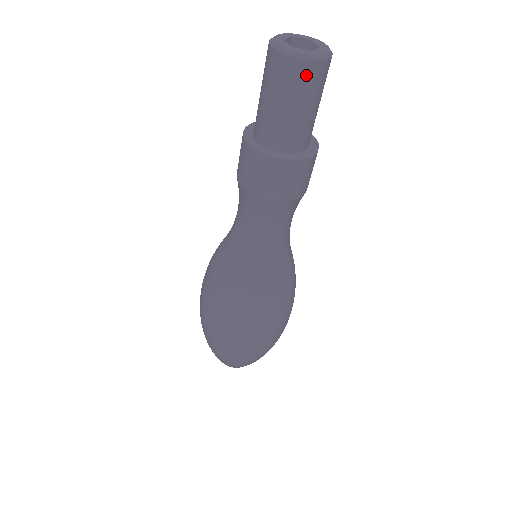
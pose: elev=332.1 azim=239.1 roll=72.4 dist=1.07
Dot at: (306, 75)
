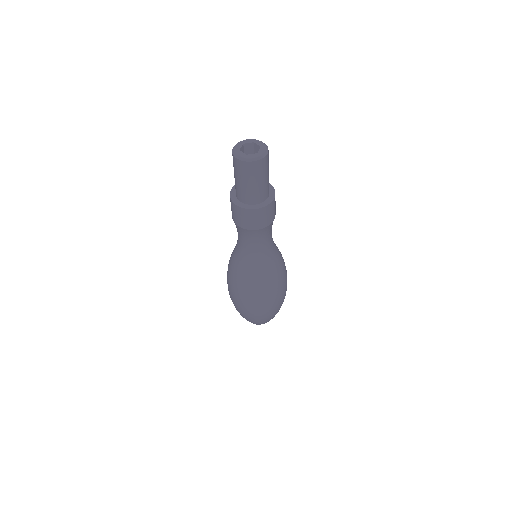
Dot at: (239, 166)
